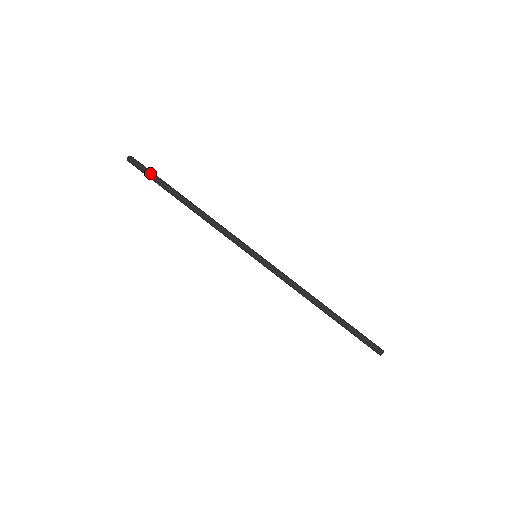
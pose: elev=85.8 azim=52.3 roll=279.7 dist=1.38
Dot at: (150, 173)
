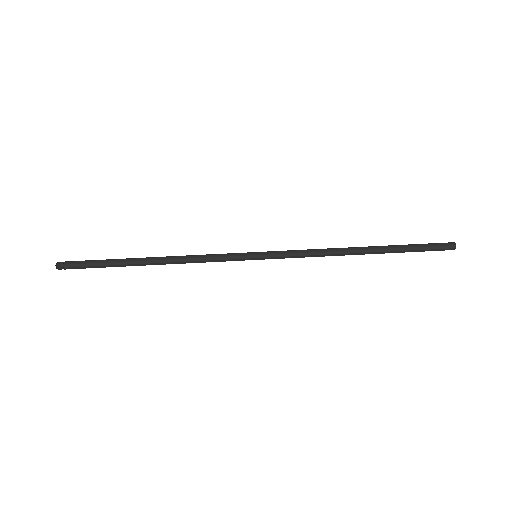
Dot at: (89, 264)
